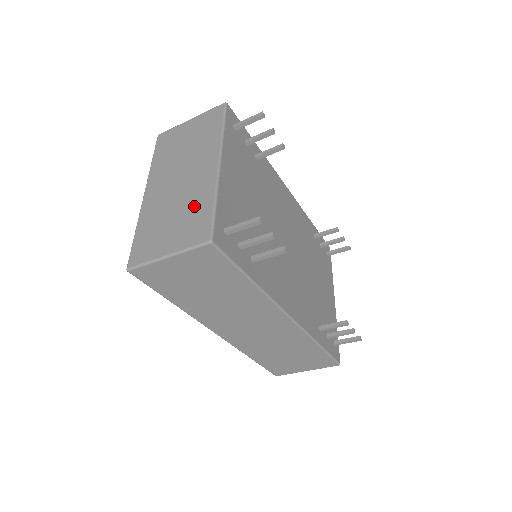
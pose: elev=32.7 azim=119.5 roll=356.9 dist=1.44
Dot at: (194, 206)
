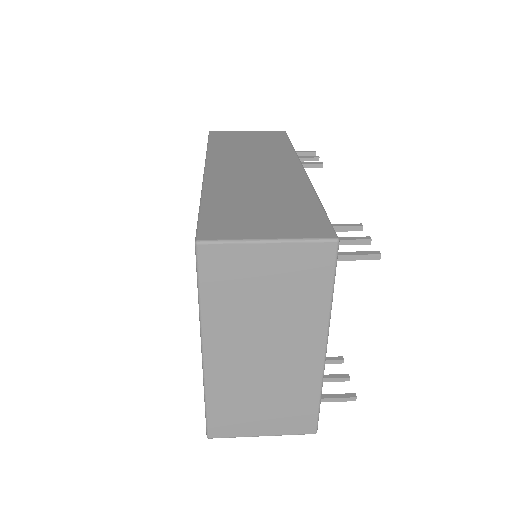
Dot at: (293, 396)
